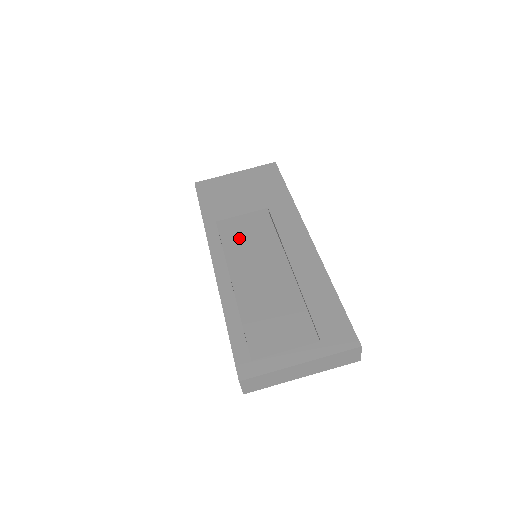
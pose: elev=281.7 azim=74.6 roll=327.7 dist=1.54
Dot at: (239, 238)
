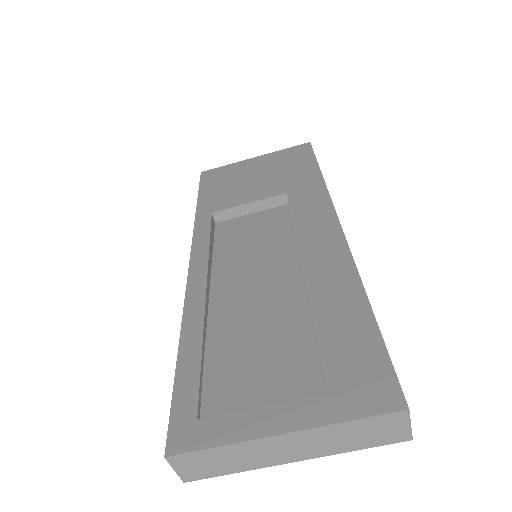
Dot at: (239, 234)
